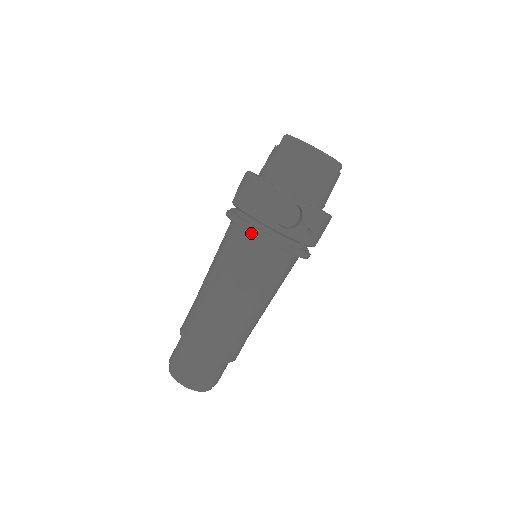
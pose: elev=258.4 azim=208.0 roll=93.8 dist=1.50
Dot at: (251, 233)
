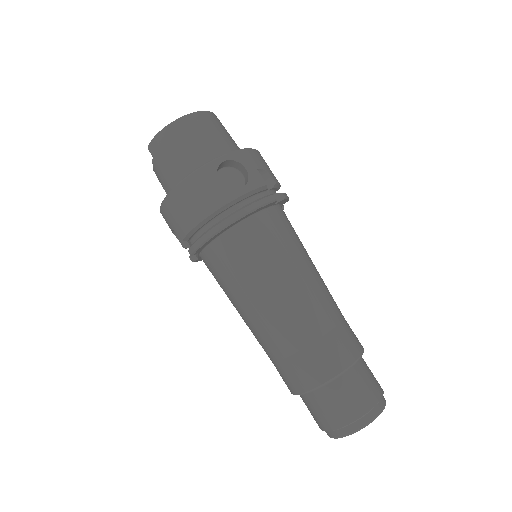
Dot at: (227, 226)
